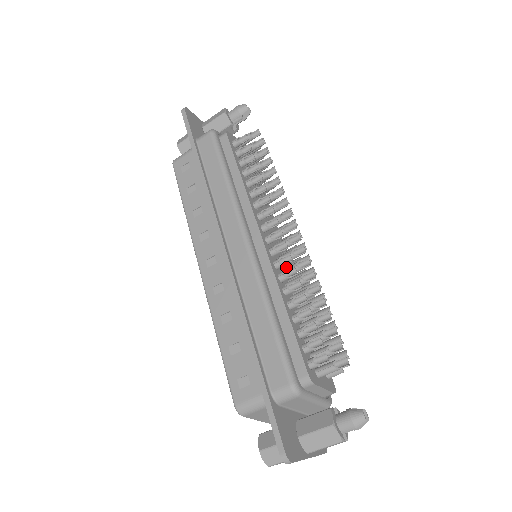
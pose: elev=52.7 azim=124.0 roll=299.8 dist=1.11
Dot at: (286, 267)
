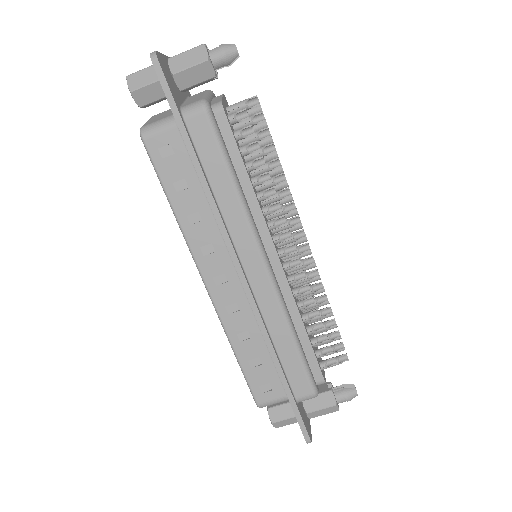
Dot at: occluded
